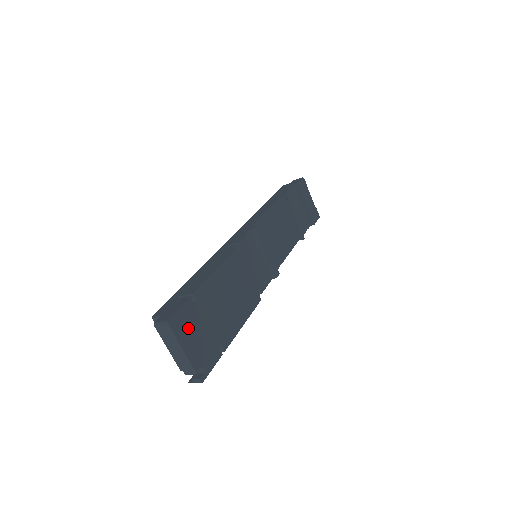
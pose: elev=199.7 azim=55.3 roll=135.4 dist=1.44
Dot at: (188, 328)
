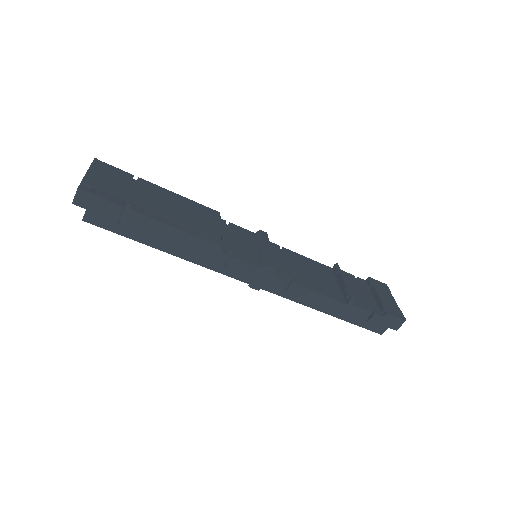
Dot at: (109, 174)
